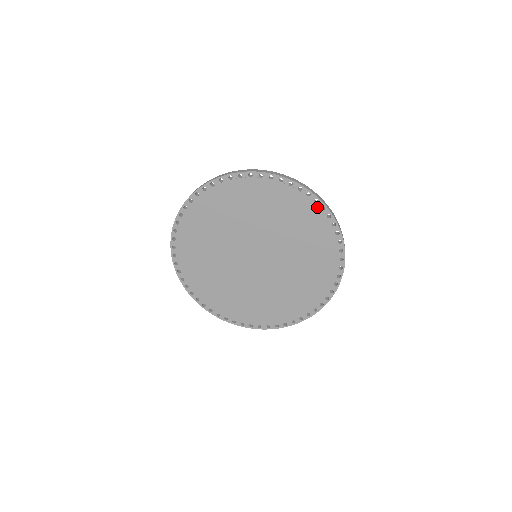
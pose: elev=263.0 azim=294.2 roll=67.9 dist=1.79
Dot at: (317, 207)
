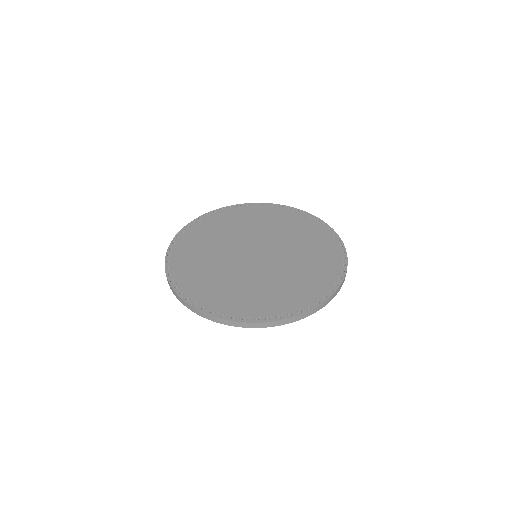
Dot at: (252, 206)
